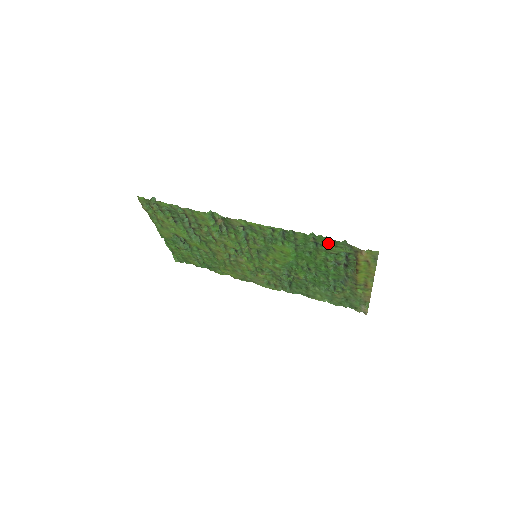
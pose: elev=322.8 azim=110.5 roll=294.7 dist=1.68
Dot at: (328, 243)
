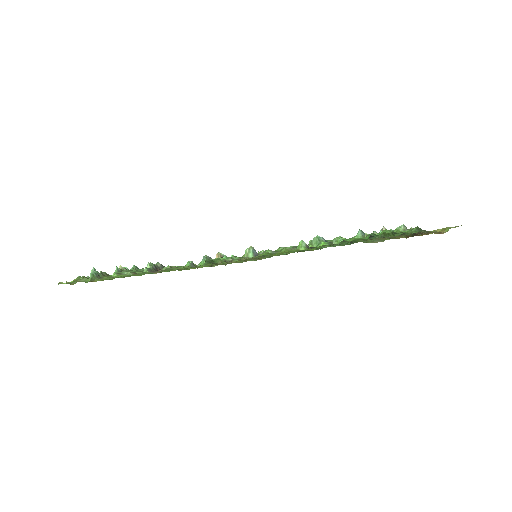
Dot at: (390, 234)
